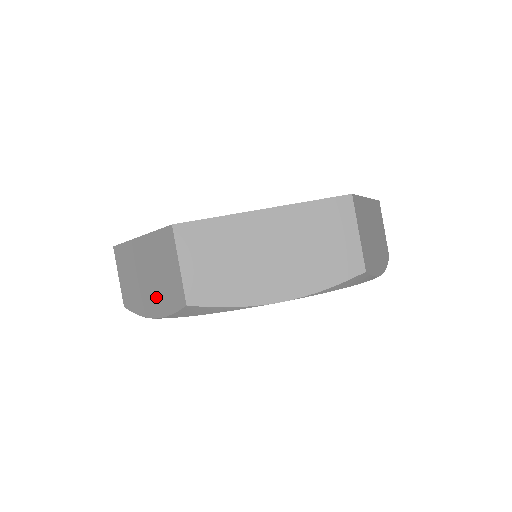
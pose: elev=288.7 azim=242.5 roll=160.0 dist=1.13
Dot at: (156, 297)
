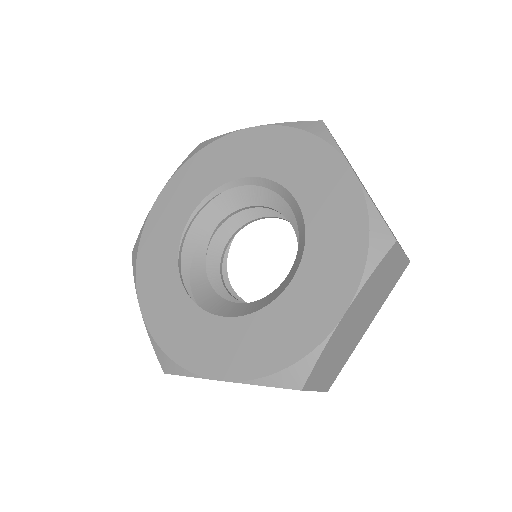
Dot at: occluded
